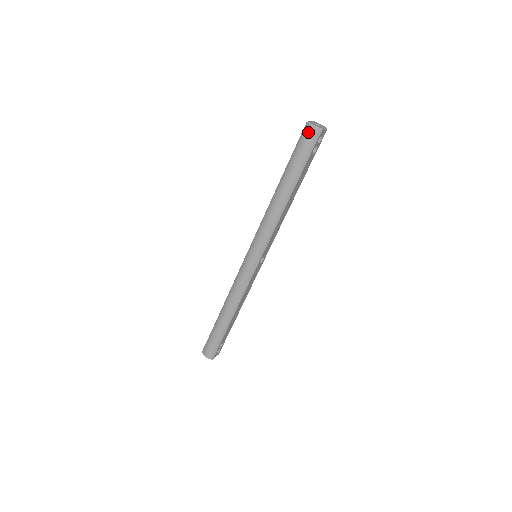
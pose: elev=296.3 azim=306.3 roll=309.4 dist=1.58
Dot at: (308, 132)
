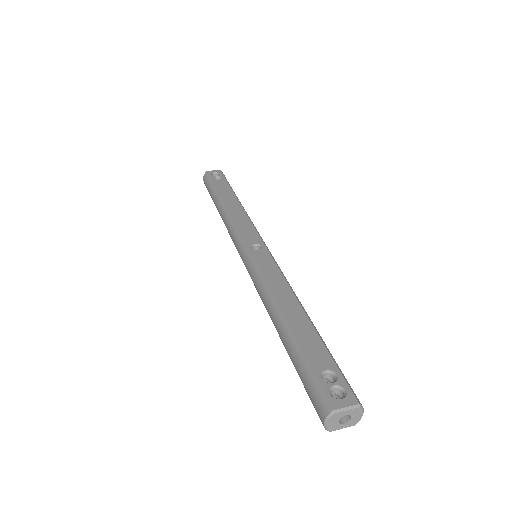
Dot at: (319, 410)
